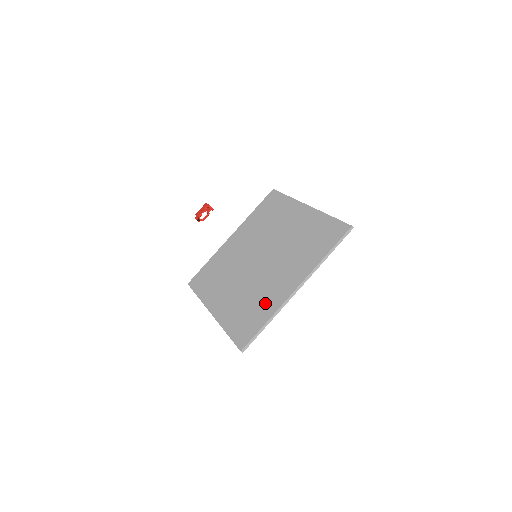
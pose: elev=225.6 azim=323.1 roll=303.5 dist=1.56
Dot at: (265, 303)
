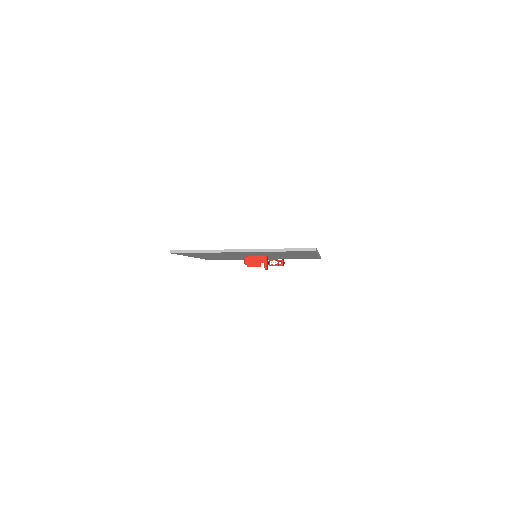
Dot at: occluded
